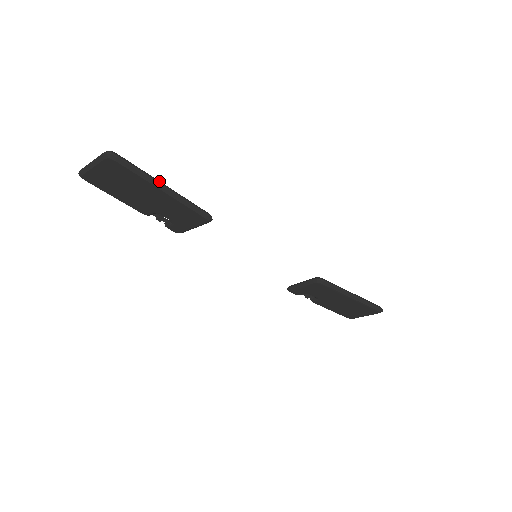
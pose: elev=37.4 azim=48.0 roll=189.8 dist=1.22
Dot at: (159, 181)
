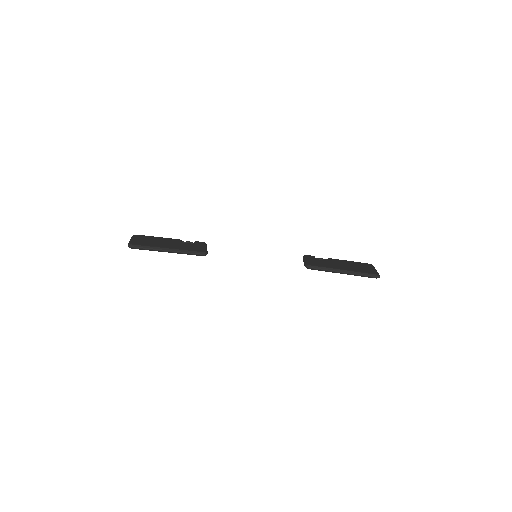
Dot at: (162, 249)
